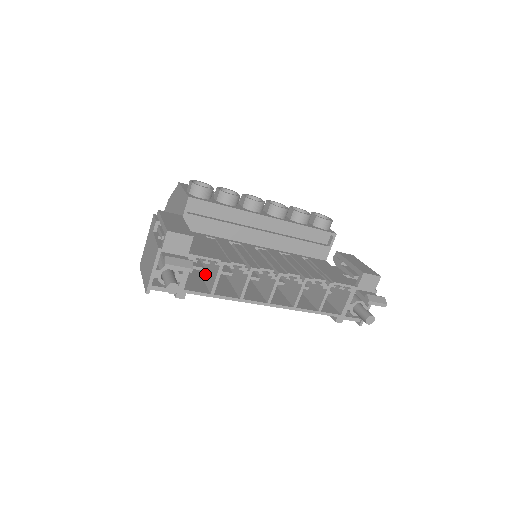
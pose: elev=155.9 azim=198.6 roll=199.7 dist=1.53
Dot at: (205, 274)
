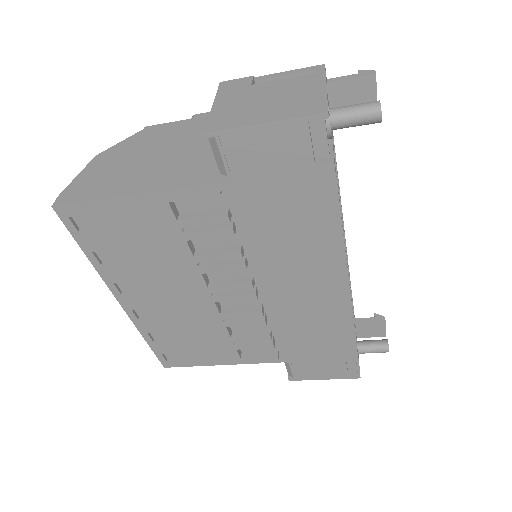
Dot at: occluded
